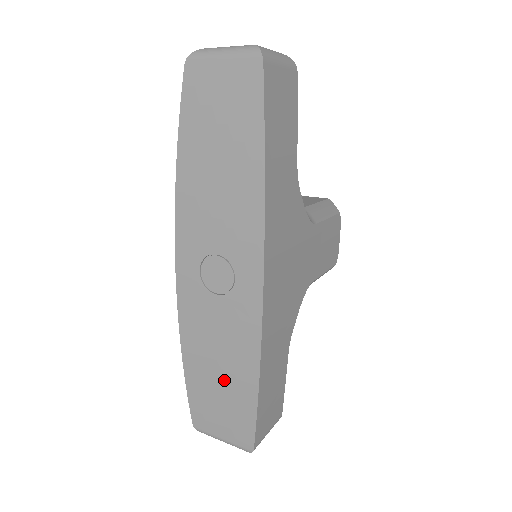
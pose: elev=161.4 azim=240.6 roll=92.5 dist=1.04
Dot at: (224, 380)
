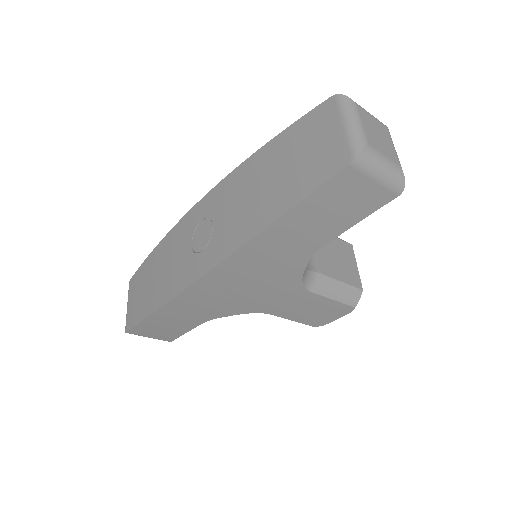
Dot at: (152, 285)
